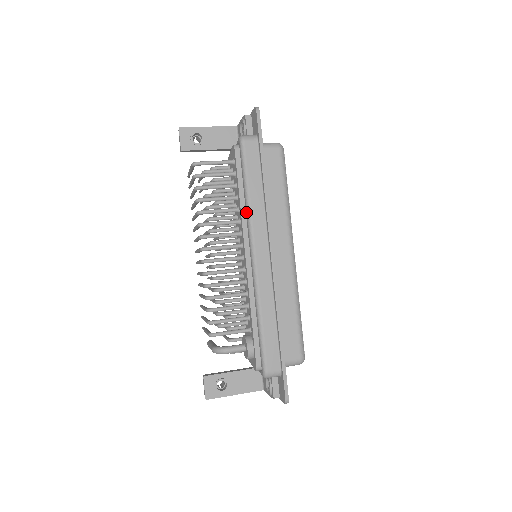
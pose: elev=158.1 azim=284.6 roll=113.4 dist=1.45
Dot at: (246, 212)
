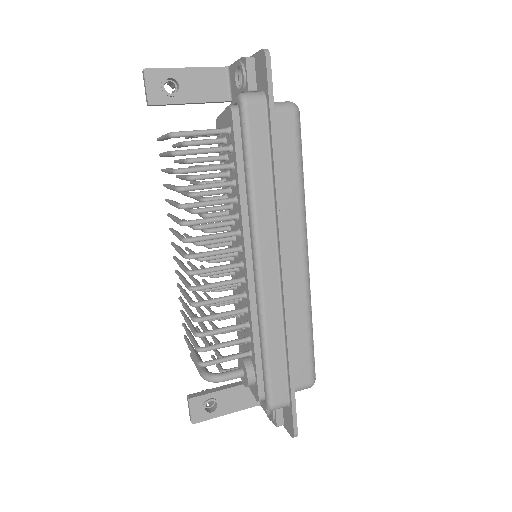
Dot at: (248, 207)
